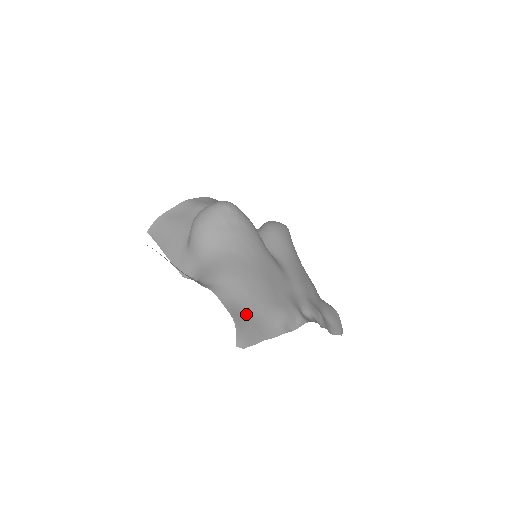
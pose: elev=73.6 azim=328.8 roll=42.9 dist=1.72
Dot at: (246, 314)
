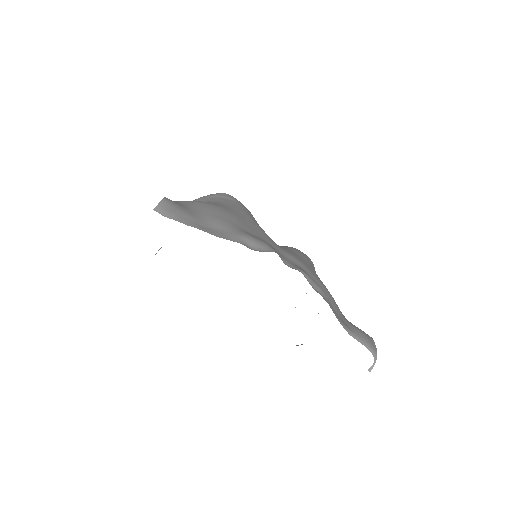
Dot at: (188, 209)
